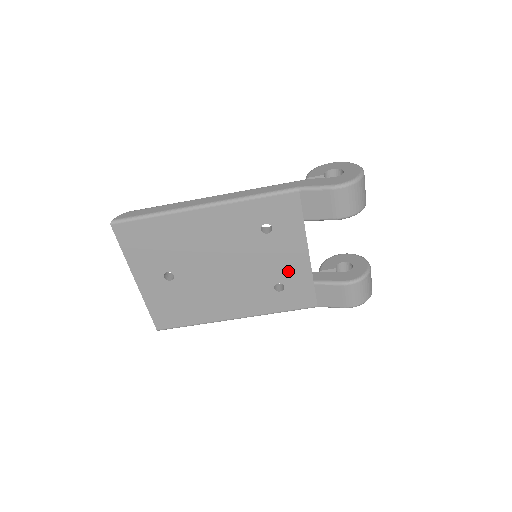
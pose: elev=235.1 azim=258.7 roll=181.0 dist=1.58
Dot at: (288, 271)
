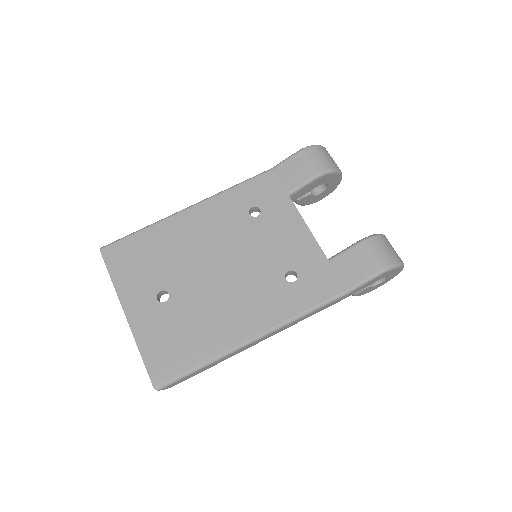
Dot at: (293, 253)
